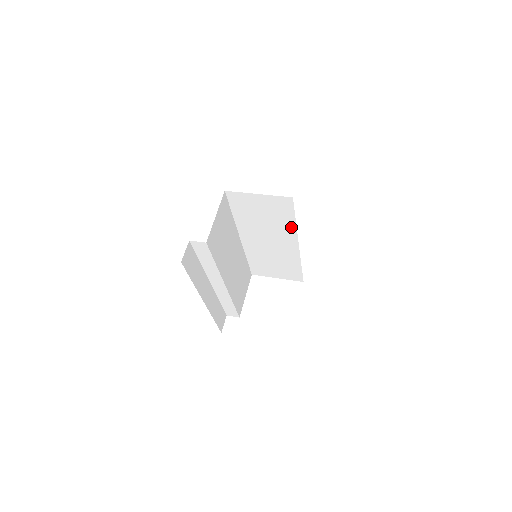
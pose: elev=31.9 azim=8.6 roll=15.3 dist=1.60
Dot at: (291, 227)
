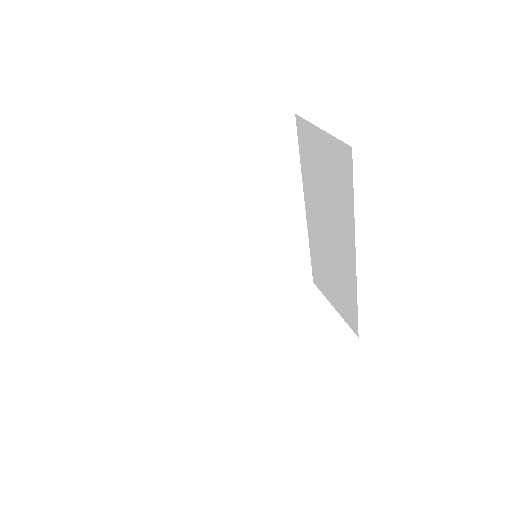
Dot at: (295, 175)
